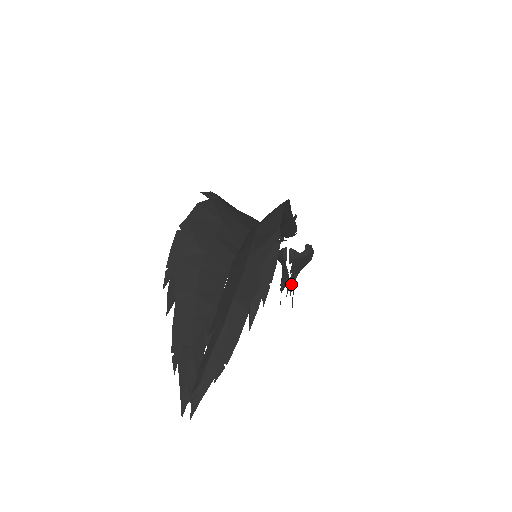
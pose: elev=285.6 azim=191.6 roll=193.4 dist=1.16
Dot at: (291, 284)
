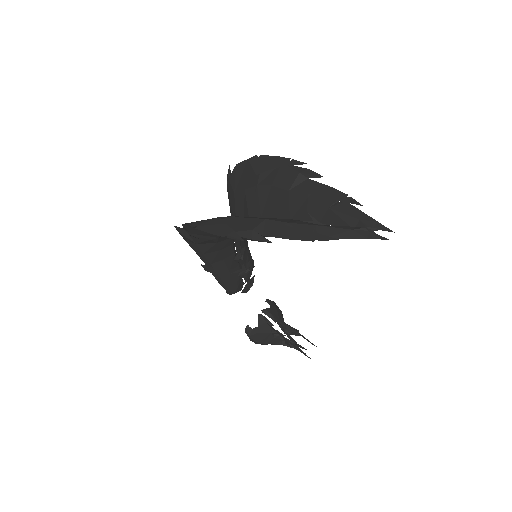
Dot at: (295, 344)
